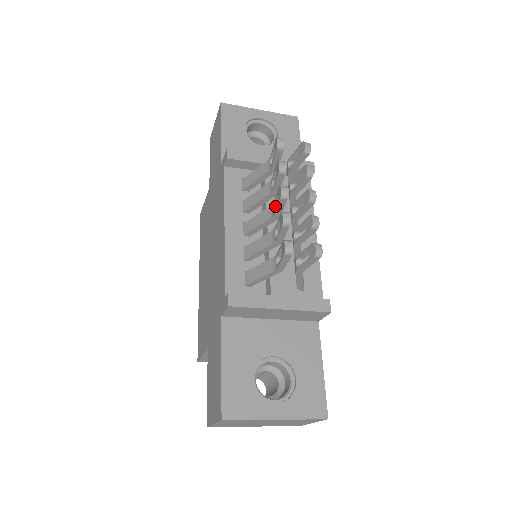
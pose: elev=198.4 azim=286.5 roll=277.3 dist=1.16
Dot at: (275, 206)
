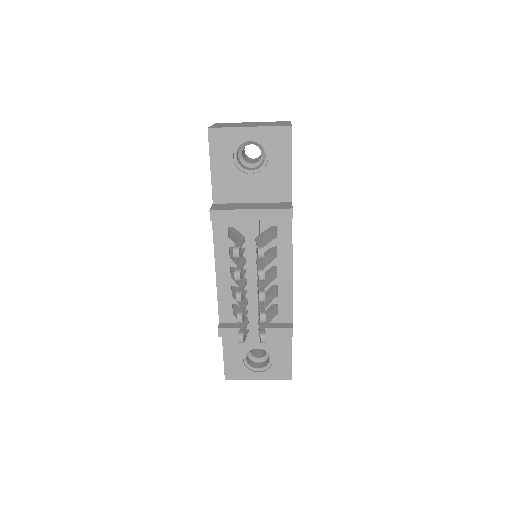
Dot at: occluded
